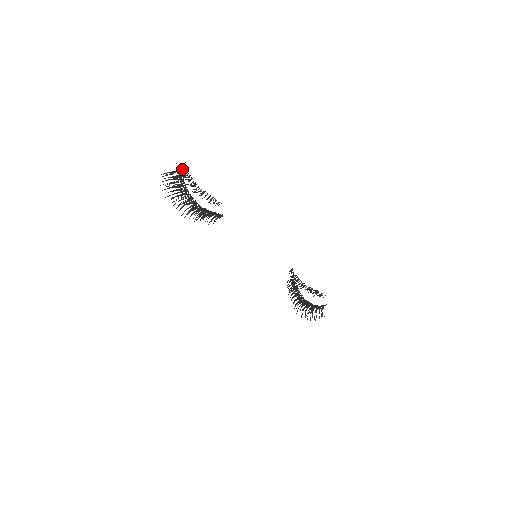
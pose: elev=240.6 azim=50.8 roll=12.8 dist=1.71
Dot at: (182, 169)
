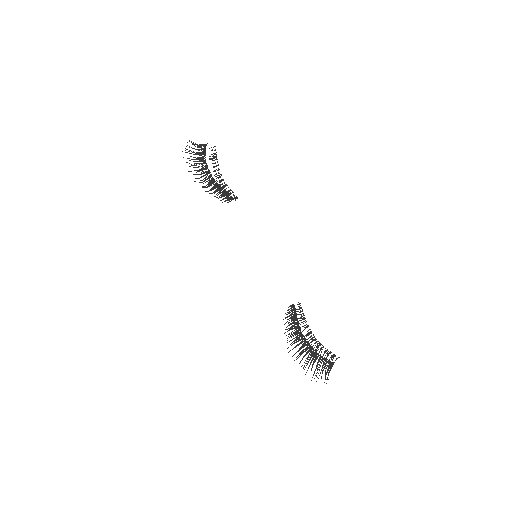
Dot at: occluded
